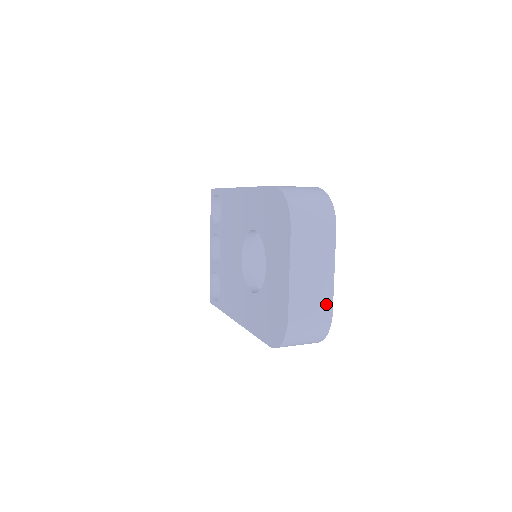
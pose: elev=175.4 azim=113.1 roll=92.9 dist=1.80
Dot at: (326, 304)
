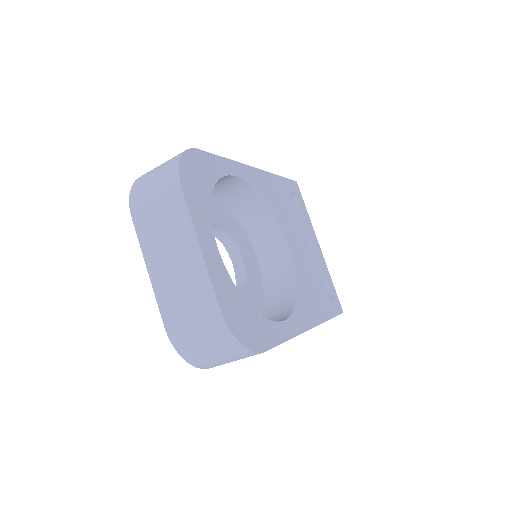
Dot at: (205, 295)
